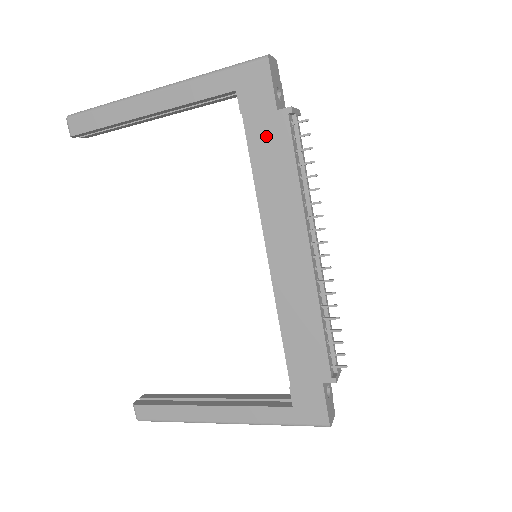
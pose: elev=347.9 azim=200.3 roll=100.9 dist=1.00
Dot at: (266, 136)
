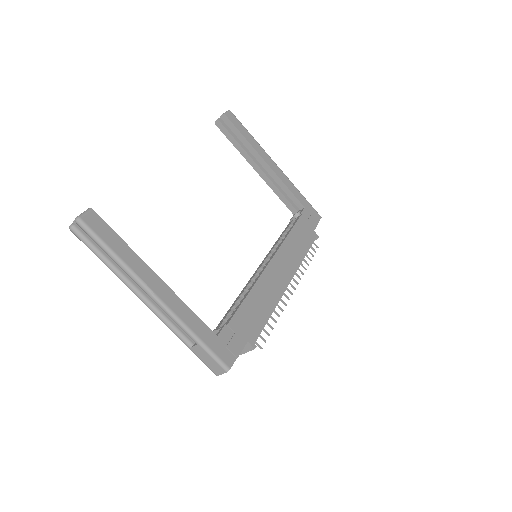
Dot at: (305, 231)
